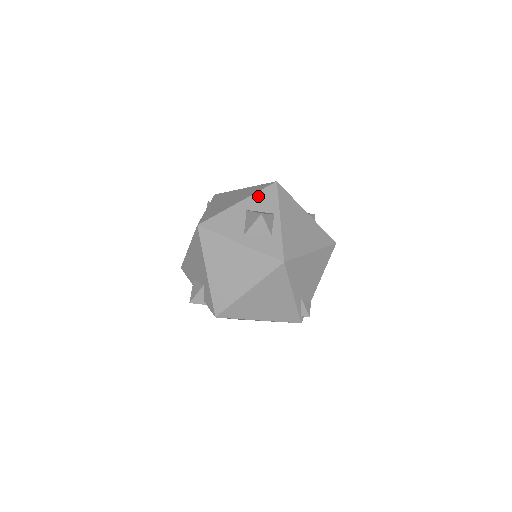
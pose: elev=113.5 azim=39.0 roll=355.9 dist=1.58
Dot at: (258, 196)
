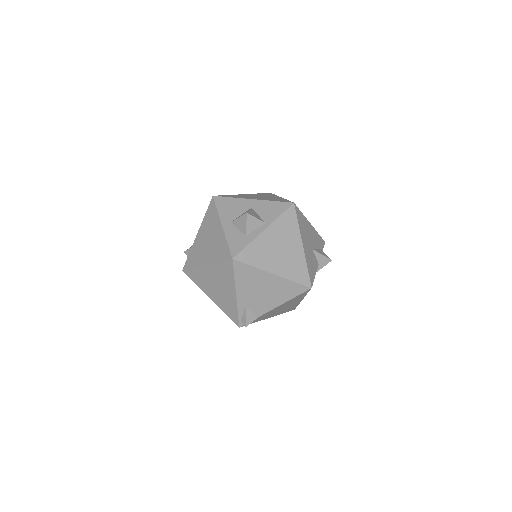
Dot at: (270, 204)
